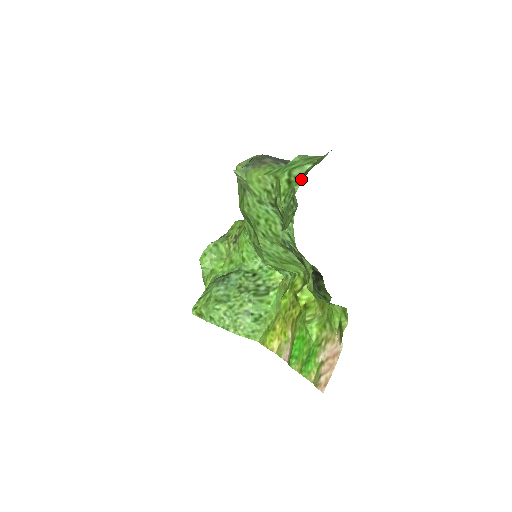
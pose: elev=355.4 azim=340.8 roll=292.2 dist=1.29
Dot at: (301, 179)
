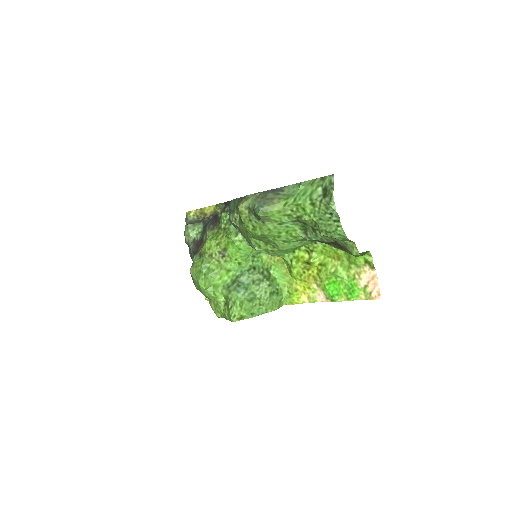
Dot at: (325, 200)
